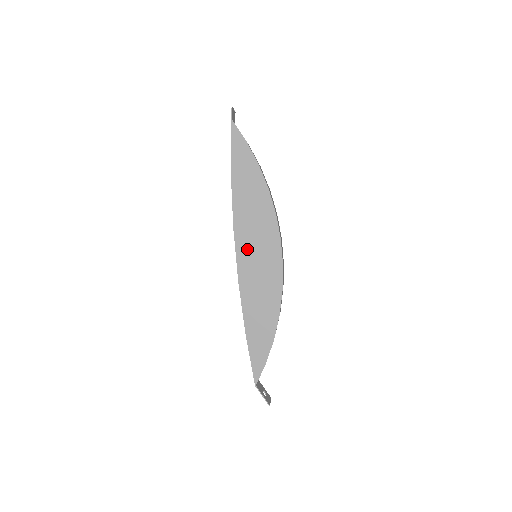
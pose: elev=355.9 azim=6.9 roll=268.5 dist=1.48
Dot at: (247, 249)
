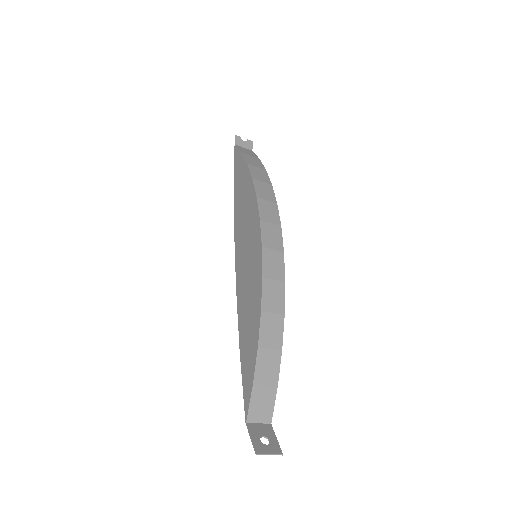
Dot at: (241, 249)
